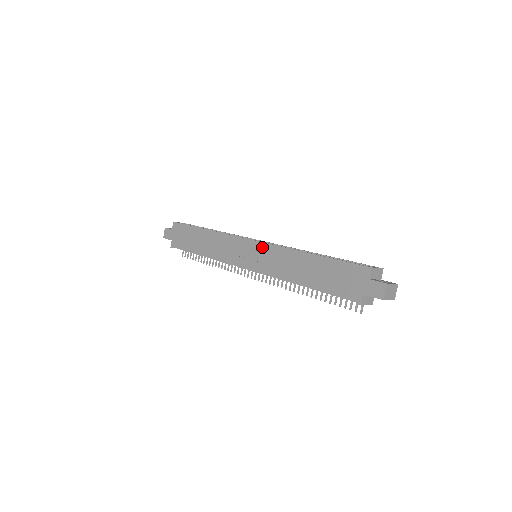
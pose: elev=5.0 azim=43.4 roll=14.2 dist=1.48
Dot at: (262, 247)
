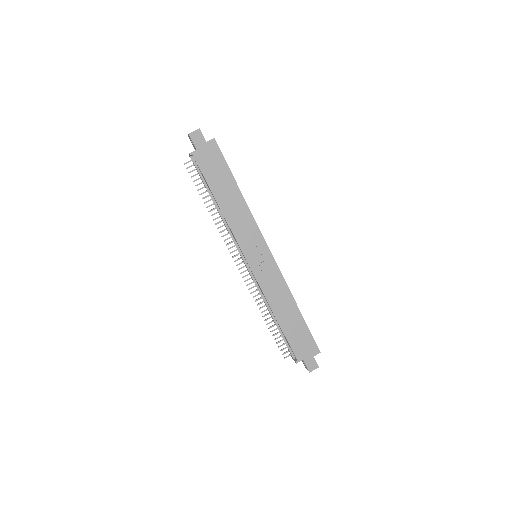
Dot at: (273, 265)
